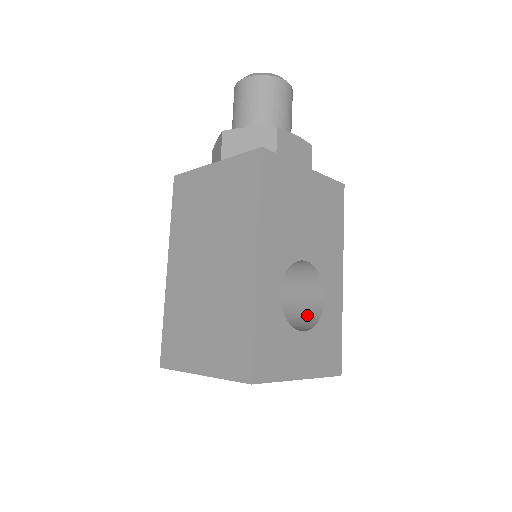
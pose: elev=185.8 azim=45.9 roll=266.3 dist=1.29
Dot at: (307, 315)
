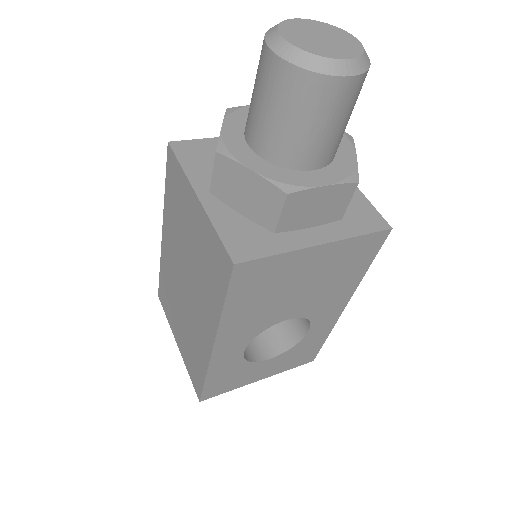
Dot at: (290, 328)
